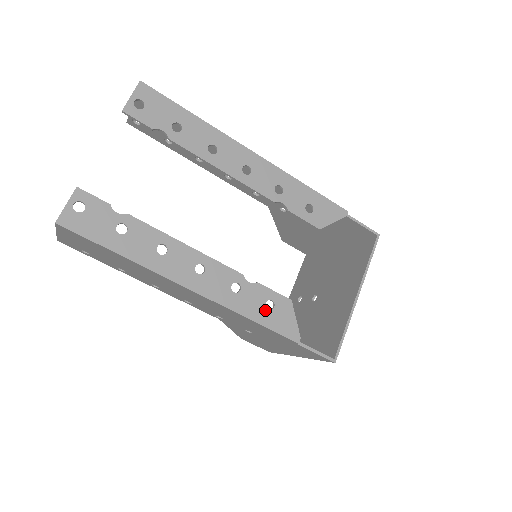
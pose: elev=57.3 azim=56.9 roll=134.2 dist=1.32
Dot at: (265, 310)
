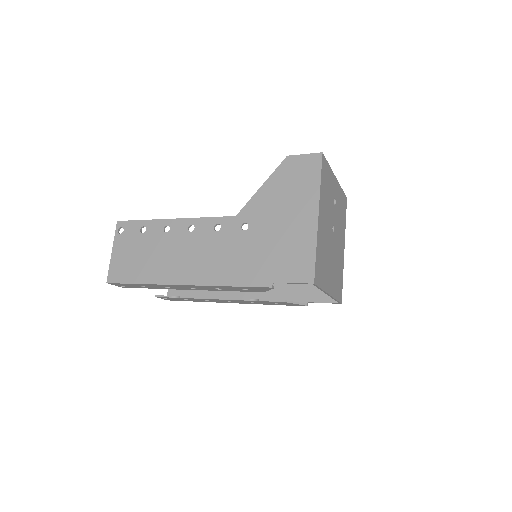
Dot at: occluded
